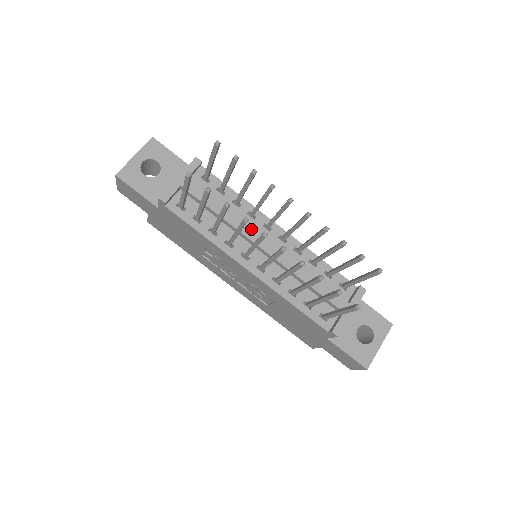
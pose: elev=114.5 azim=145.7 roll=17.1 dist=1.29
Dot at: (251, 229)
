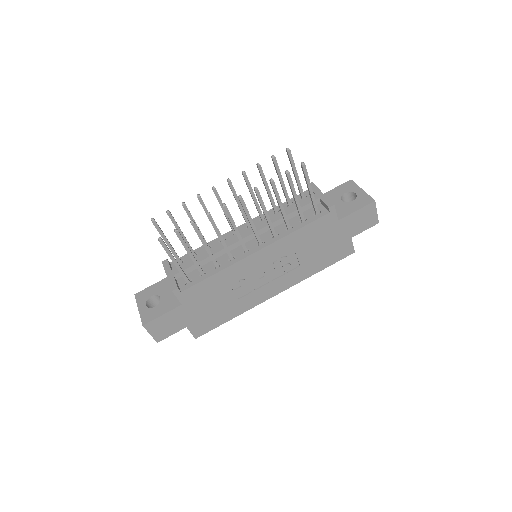
Dot at: (229, 240)
